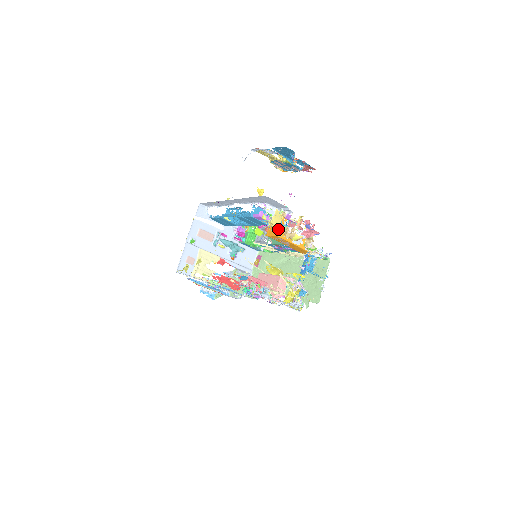
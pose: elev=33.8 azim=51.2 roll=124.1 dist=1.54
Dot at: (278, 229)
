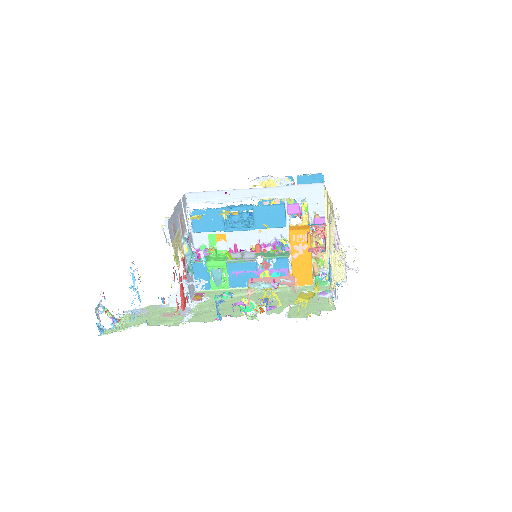
Dot at: (308, 226)
